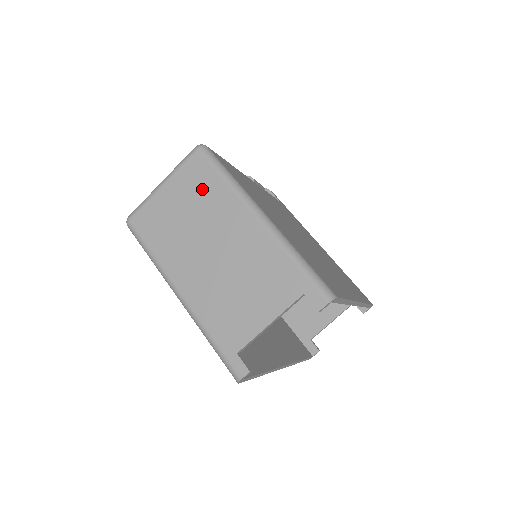
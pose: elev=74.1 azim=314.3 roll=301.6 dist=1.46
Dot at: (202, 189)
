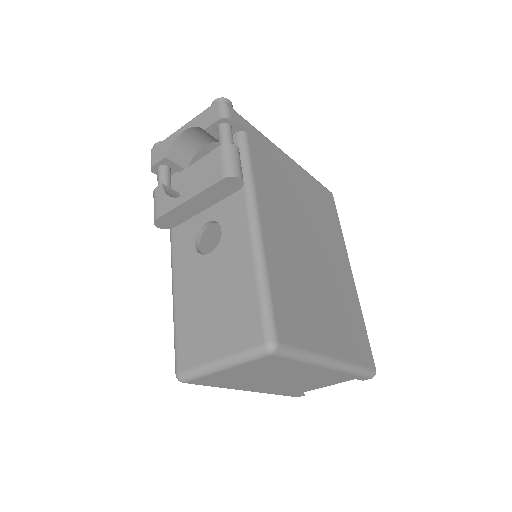
Dot at: (275, 367)
